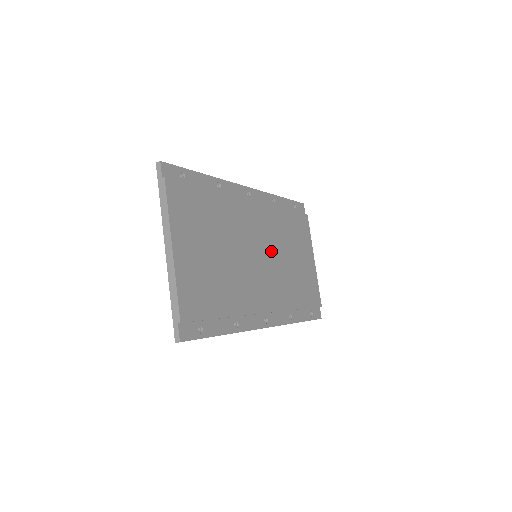
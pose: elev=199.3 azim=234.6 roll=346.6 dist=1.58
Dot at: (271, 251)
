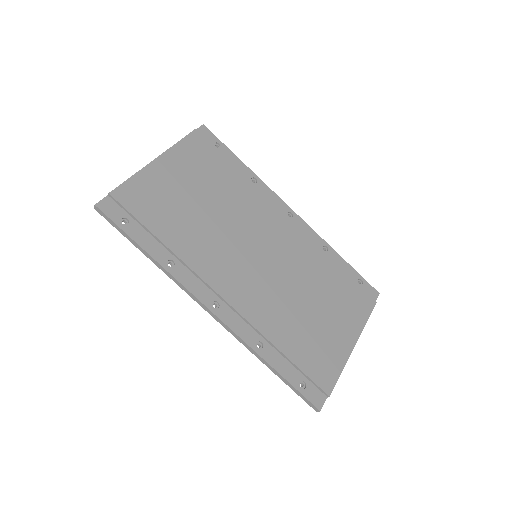
Dot at: (280, 268)
